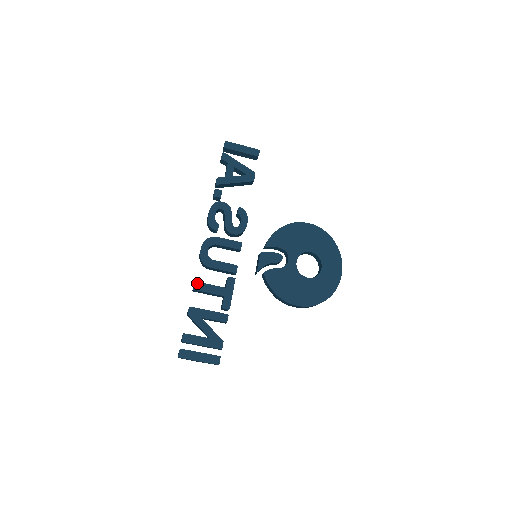
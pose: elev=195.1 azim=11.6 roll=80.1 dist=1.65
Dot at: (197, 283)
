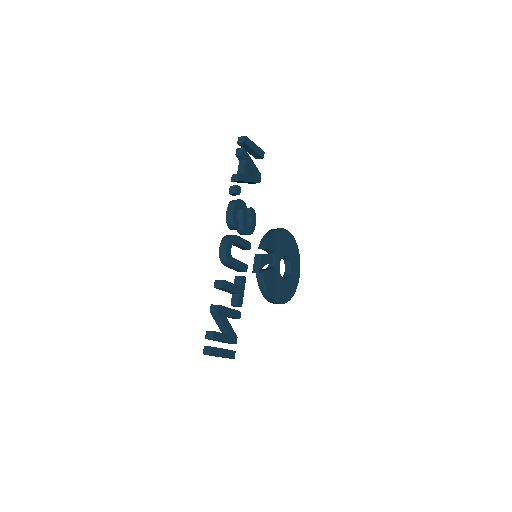
Dot at: (224, 281)
